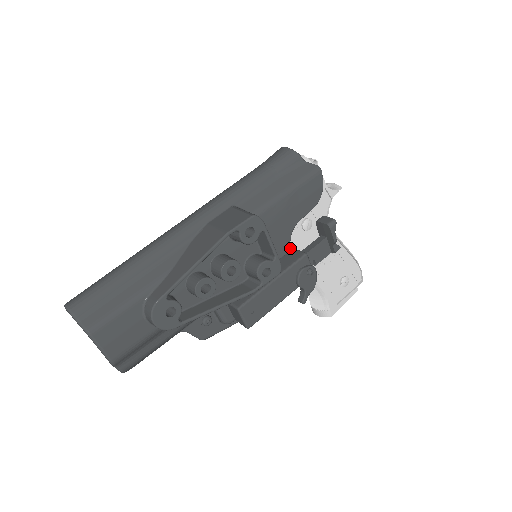
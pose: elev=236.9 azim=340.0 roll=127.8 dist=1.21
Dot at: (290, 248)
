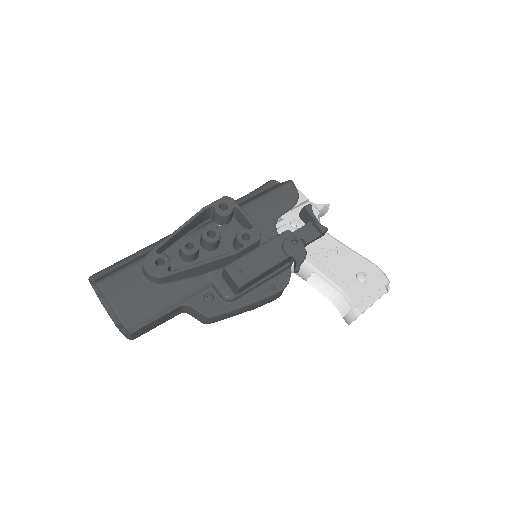
Dot at: occluded
